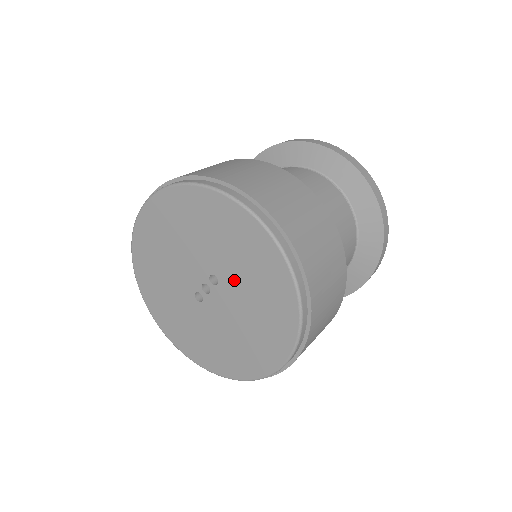
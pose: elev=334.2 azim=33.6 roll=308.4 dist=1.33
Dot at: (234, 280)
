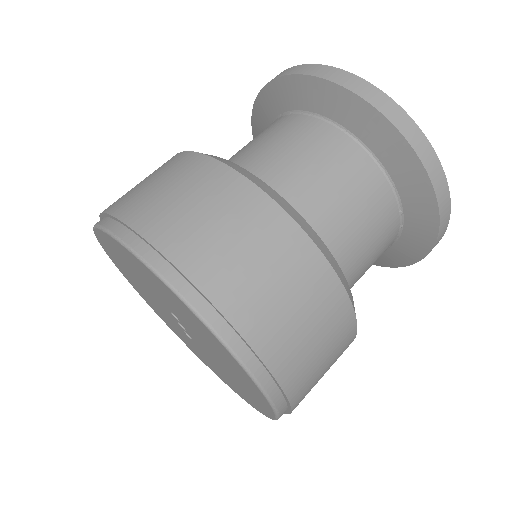
Dot at: (177, 314)
